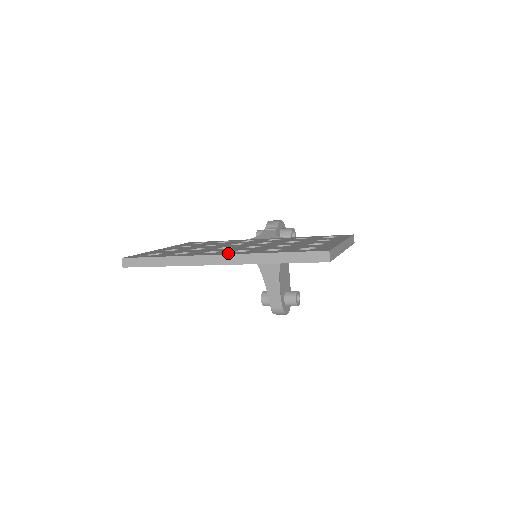
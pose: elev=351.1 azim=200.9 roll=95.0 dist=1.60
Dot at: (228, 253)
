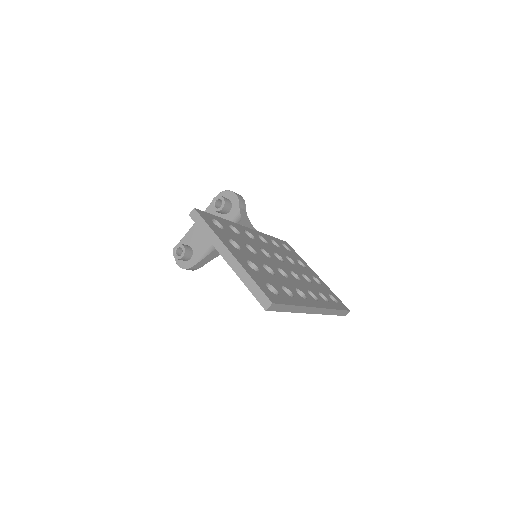
Dot at: (319, 304)
